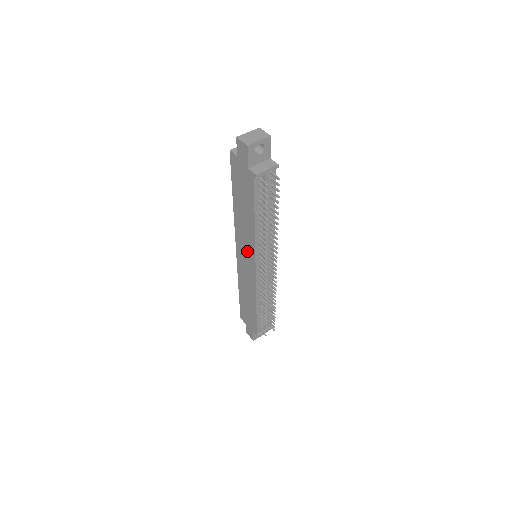
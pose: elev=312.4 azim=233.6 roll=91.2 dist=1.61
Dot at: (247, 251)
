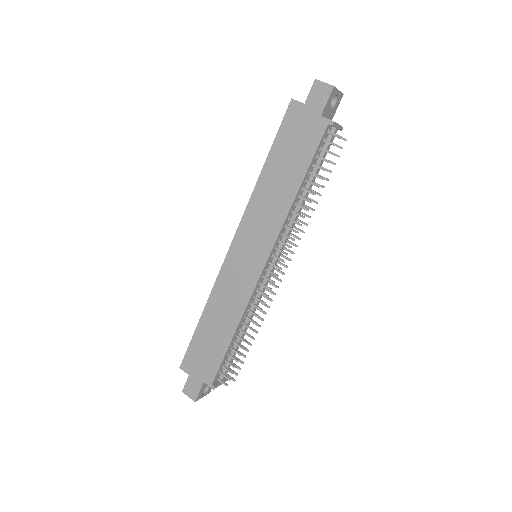
Dot at: (258, 240)
